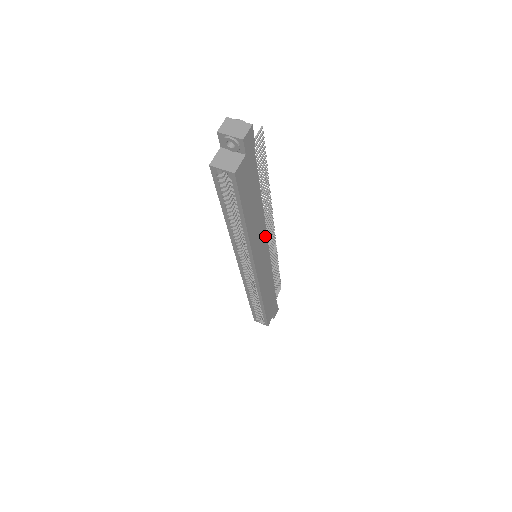
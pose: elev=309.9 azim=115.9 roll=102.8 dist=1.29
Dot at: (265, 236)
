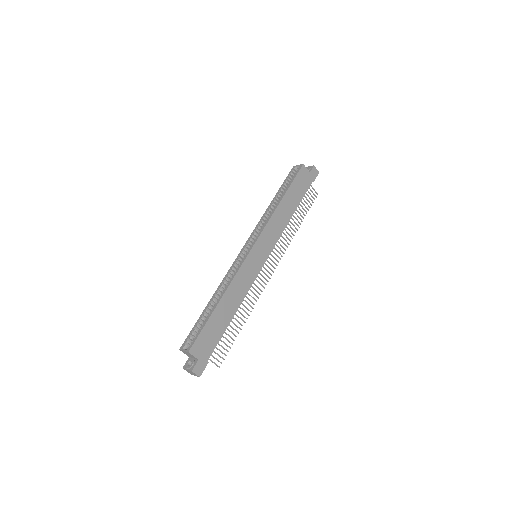
Dot at: (275, 242)
